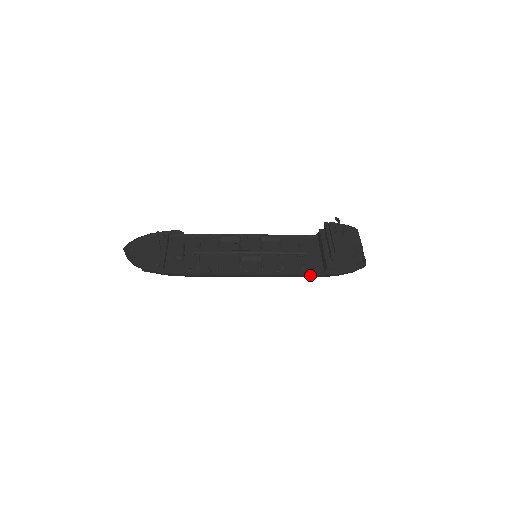
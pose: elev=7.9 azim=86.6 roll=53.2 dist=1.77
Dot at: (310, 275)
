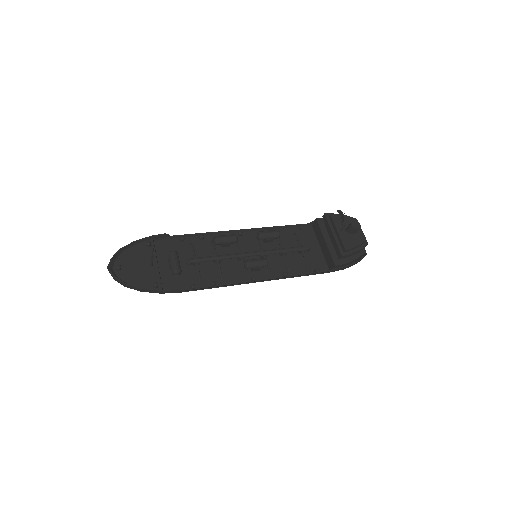
Dot at: occluded
